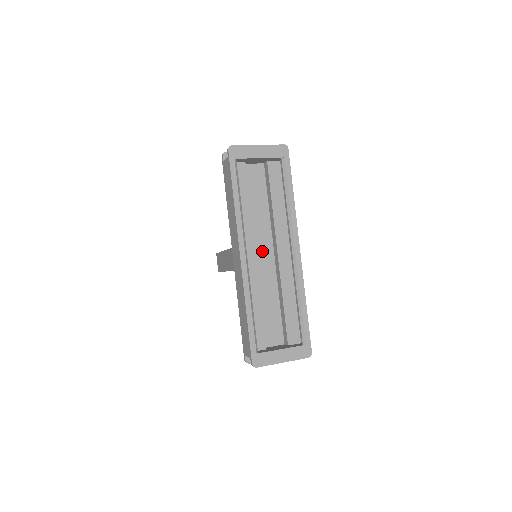
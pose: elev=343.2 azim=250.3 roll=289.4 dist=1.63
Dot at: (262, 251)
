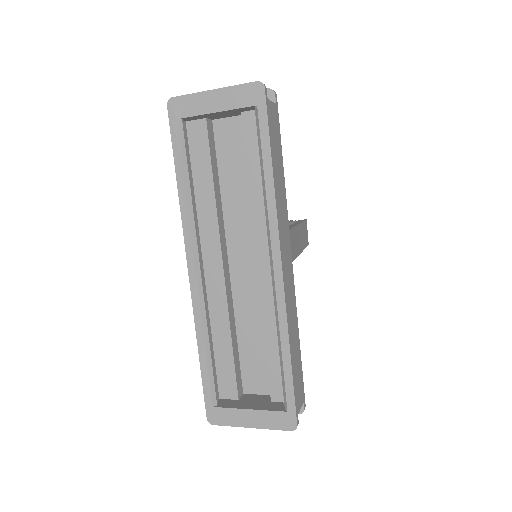
Dot at: (242, 257)
